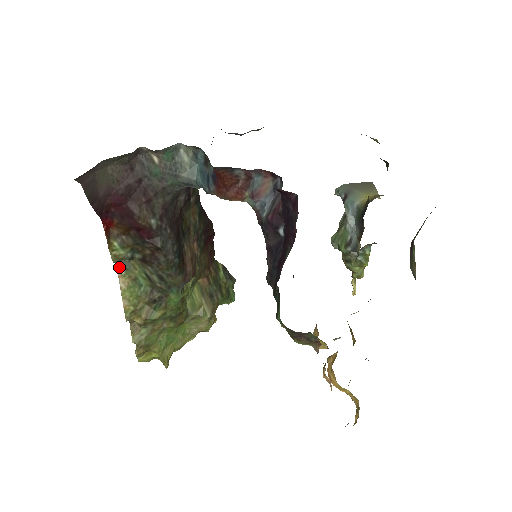
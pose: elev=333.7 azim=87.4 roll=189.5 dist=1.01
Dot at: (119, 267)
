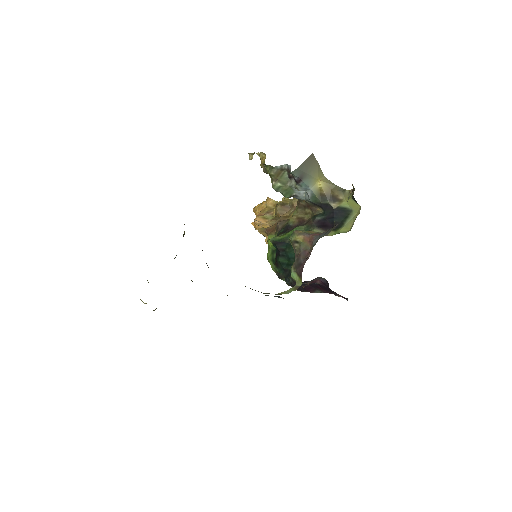
Dot at: occluded
